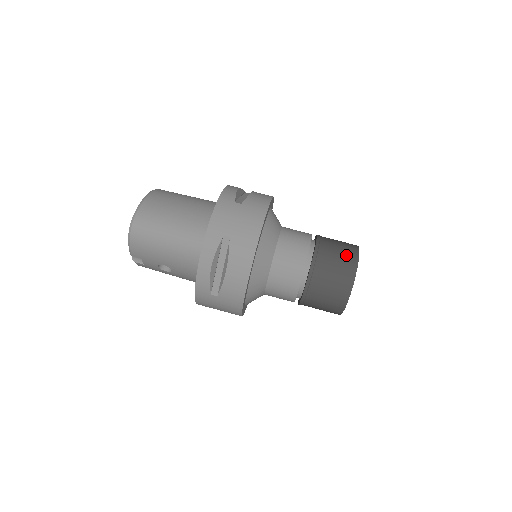
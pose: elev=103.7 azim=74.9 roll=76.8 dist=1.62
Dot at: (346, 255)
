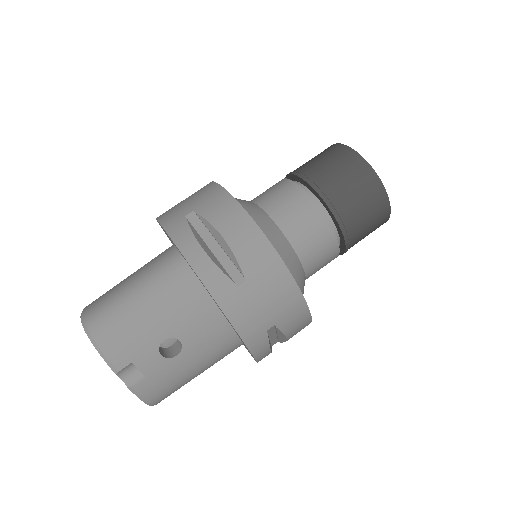
Dot at: (321, 152)
